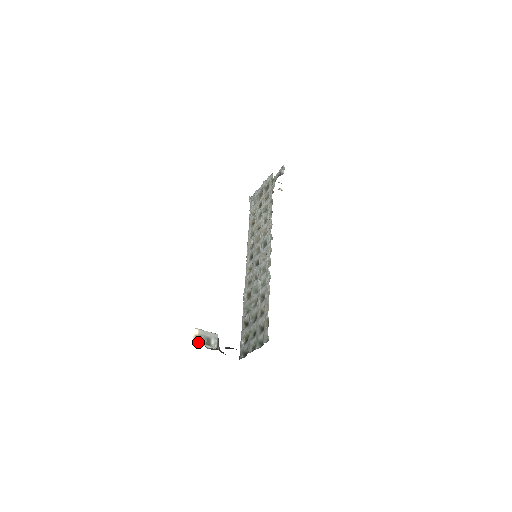
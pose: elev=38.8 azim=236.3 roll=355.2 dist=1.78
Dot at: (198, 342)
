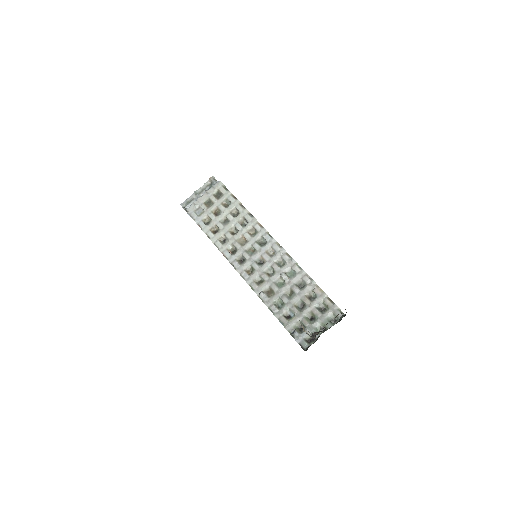
Dot at: (306, 332)
